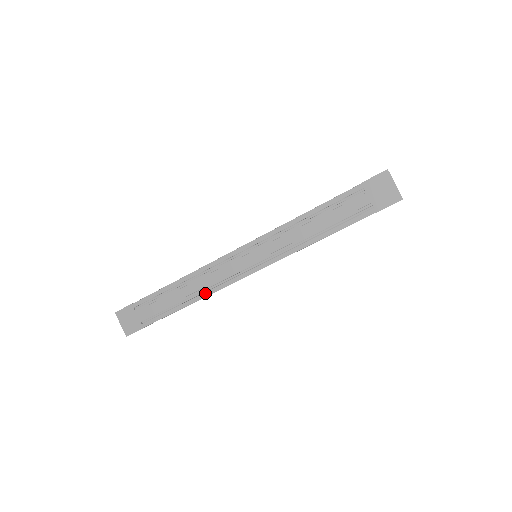
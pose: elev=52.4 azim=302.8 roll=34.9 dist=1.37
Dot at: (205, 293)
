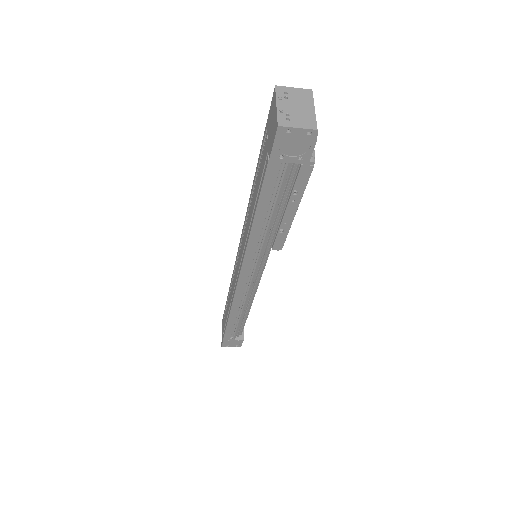
Dot at: occluded
